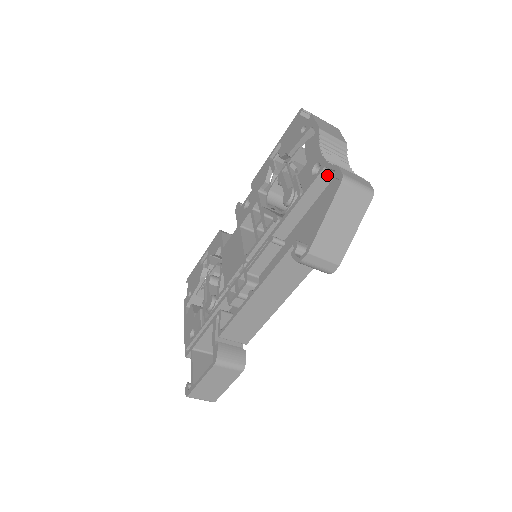
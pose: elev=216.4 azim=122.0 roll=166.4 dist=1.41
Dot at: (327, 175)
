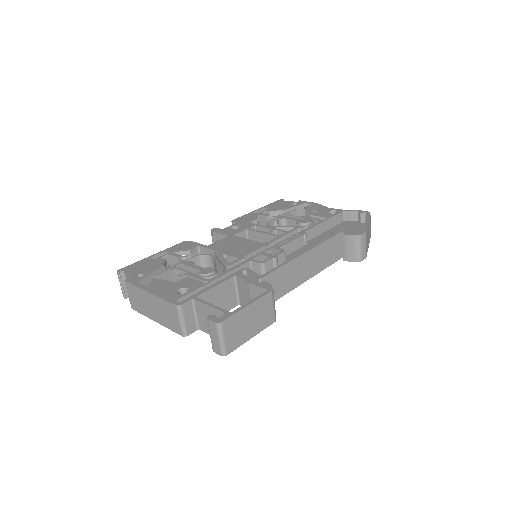
Dot at: (341, 217)
